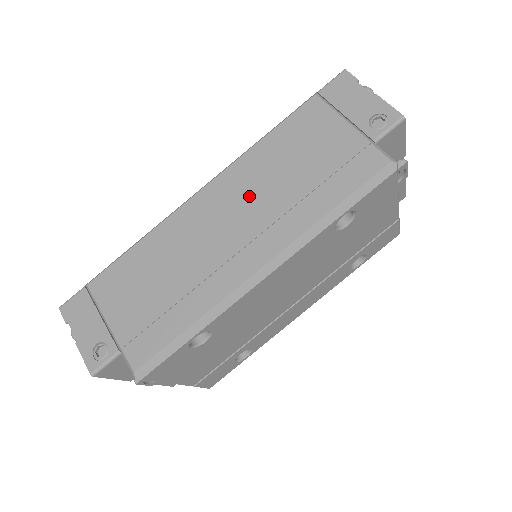
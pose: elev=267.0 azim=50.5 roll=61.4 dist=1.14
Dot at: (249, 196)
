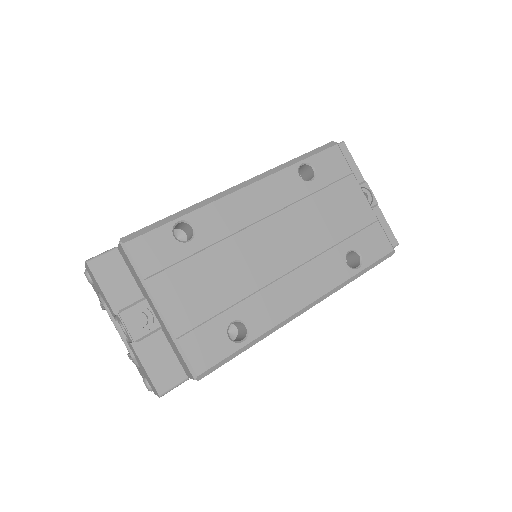
Dot at: occluded
